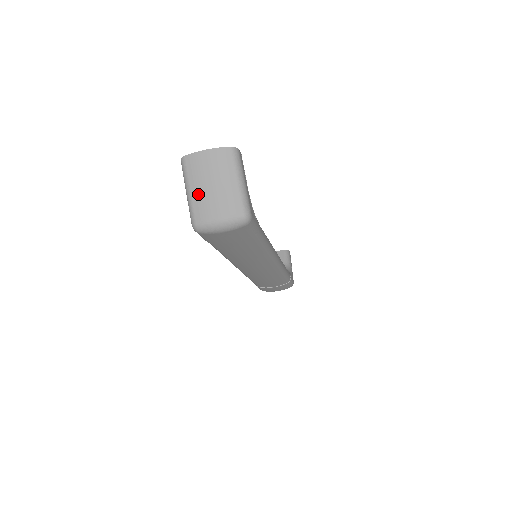
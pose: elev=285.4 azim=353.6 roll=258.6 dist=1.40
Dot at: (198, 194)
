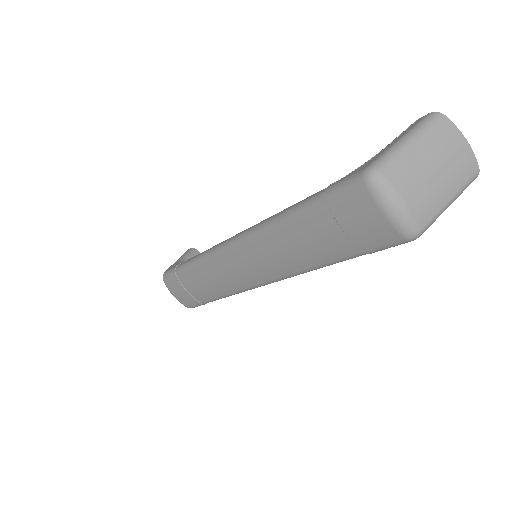
Dot at: (417, 156)
